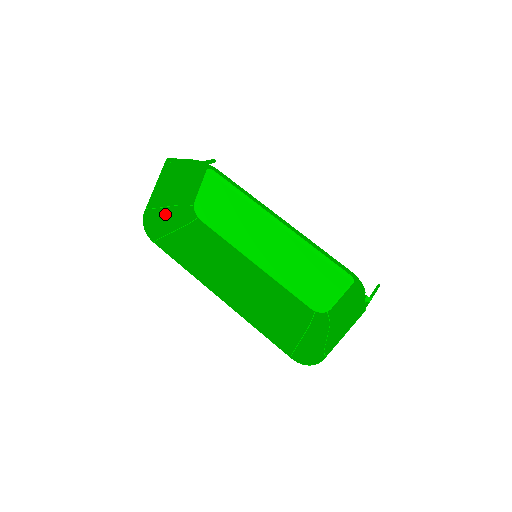
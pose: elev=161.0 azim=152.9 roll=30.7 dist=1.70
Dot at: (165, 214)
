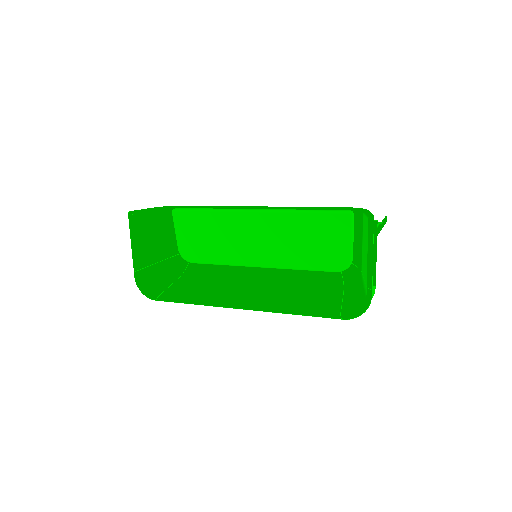
Dot at: (156, 273)
